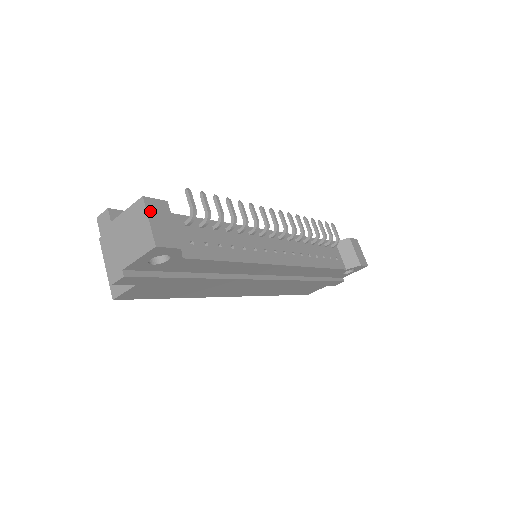
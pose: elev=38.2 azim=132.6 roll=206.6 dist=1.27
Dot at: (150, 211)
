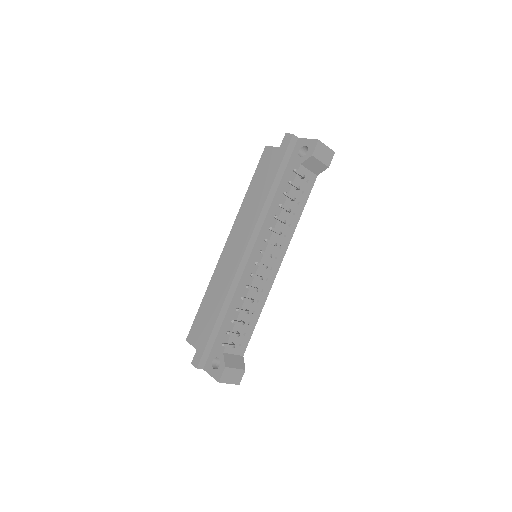
Dot at: (226, 381)
